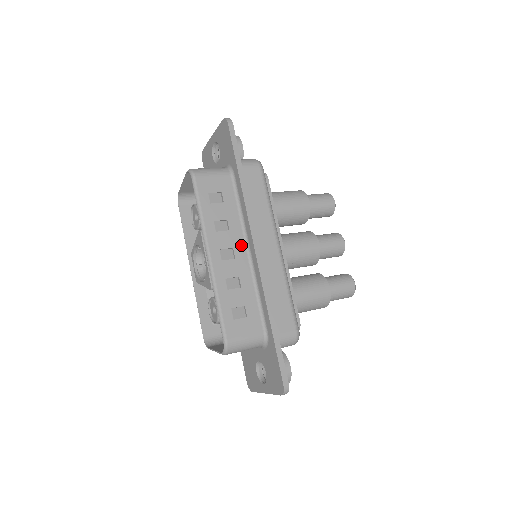
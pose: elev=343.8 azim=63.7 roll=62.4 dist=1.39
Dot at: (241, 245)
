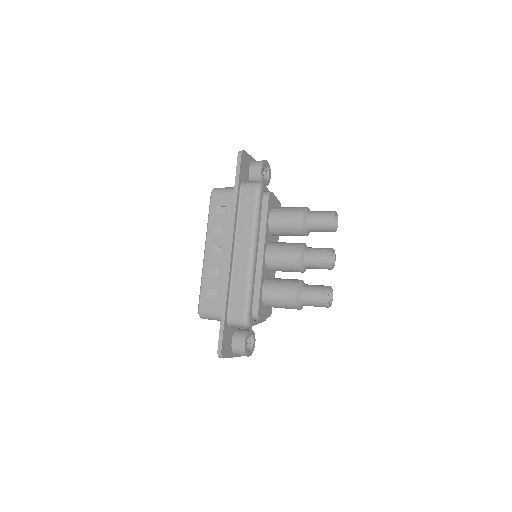
Dot at: (227, 246)
